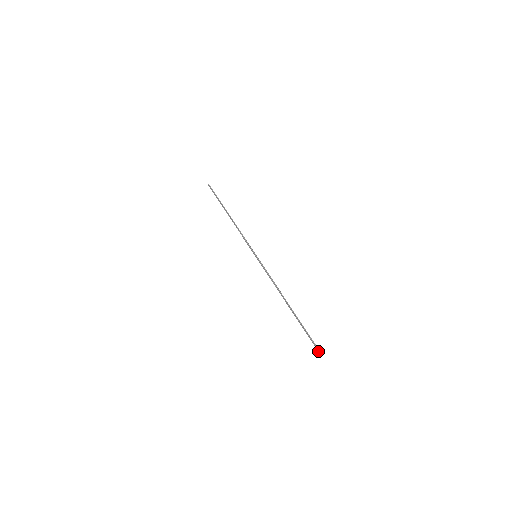
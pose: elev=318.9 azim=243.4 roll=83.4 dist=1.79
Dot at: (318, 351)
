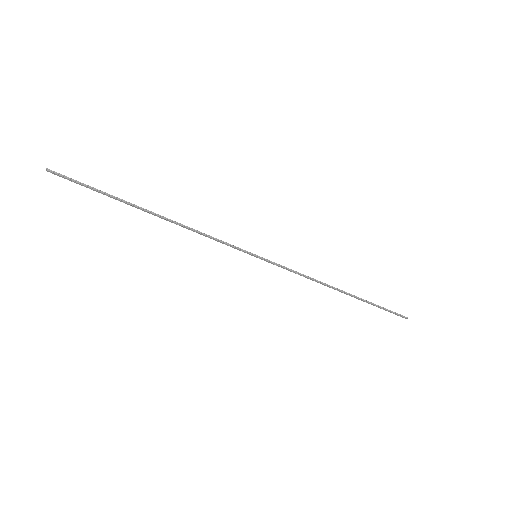
Dot at: (402, 317)
